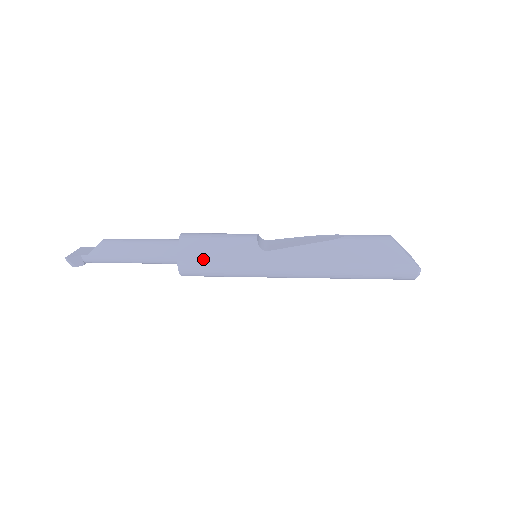
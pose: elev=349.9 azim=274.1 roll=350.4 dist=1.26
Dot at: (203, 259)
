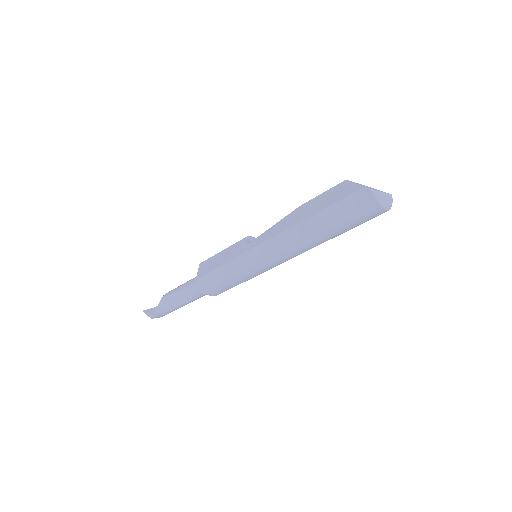
Dot at: (211, 270)
